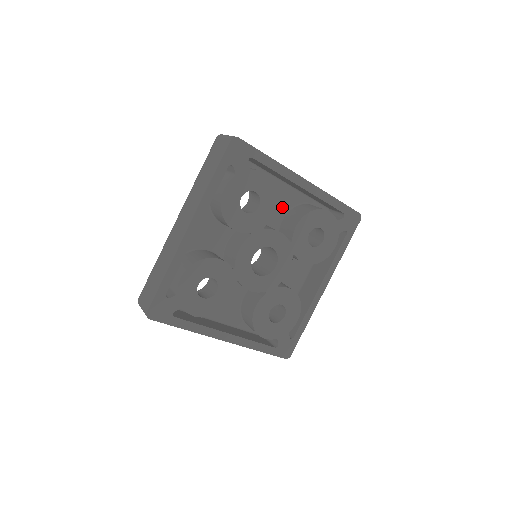
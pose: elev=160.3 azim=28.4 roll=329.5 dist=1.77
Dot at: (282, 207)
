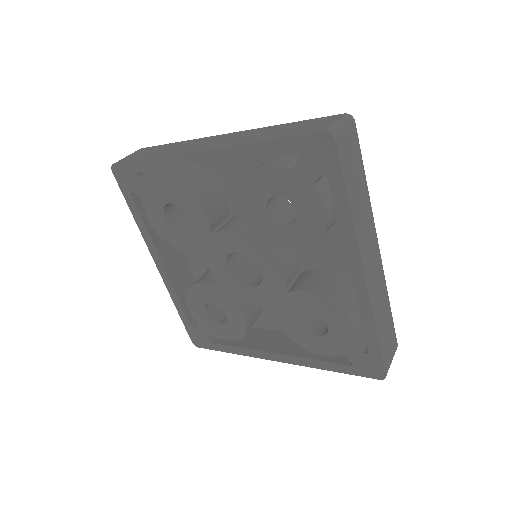
Dot at: (334, 260)
